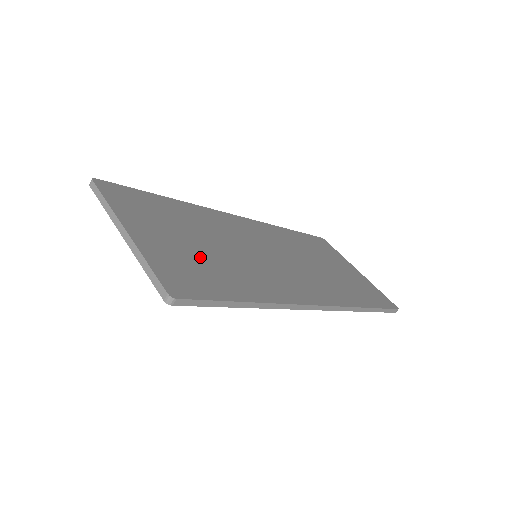
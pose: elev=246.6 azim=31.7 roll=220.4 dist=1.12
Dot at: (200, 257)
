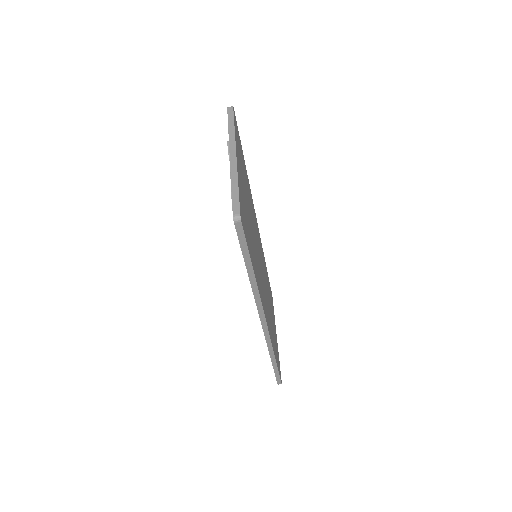
Dot at: (248, 217)
